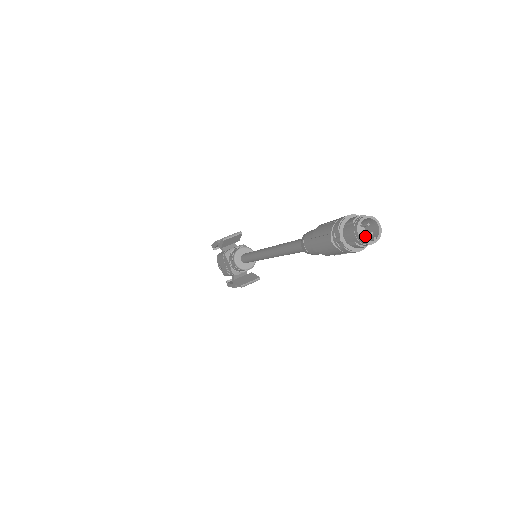
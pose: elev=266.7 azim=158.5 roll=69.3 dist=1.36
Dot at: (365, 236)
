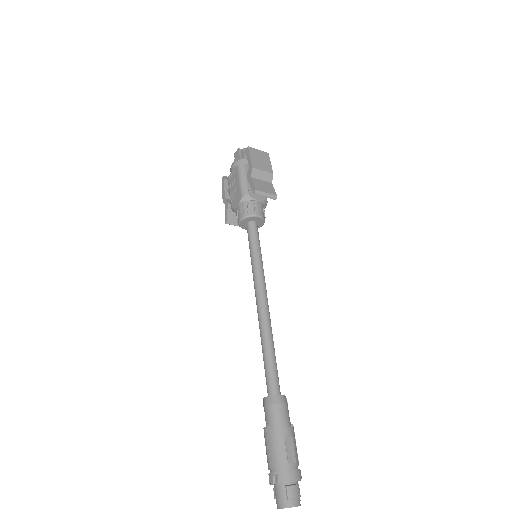
Dot at: occluded
